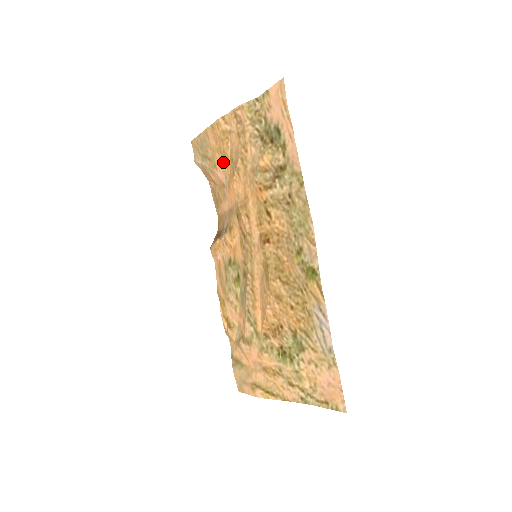
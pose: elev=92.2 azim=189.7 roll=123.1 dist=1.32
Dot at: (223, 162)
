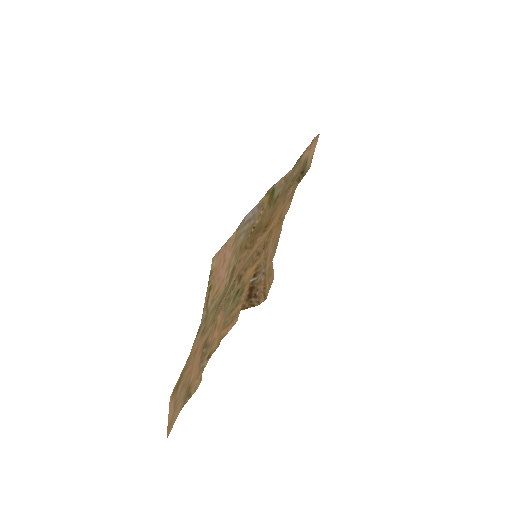
Dot at: occluded
